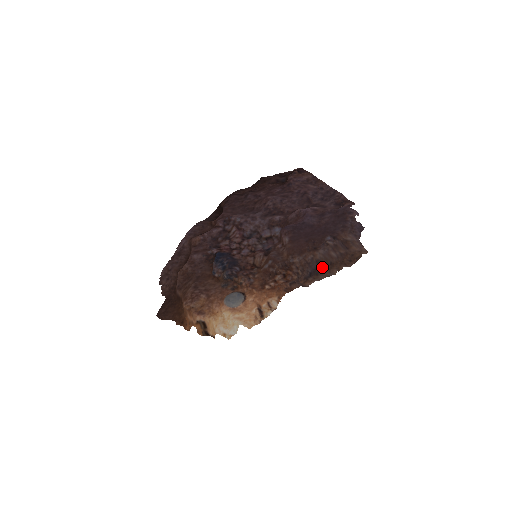
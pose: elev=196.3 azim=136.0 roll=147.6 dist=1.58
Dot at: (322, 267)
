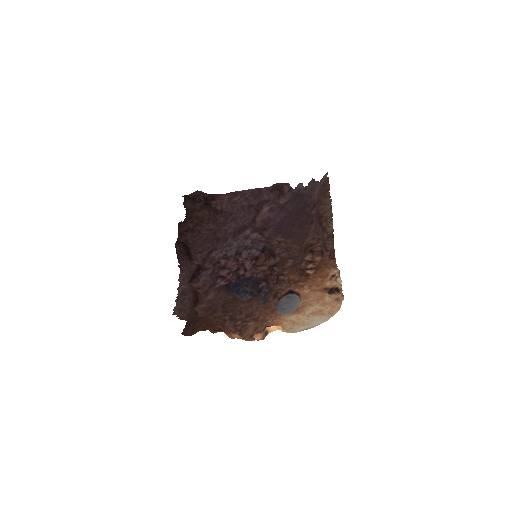
Dot at: (317, 211)
